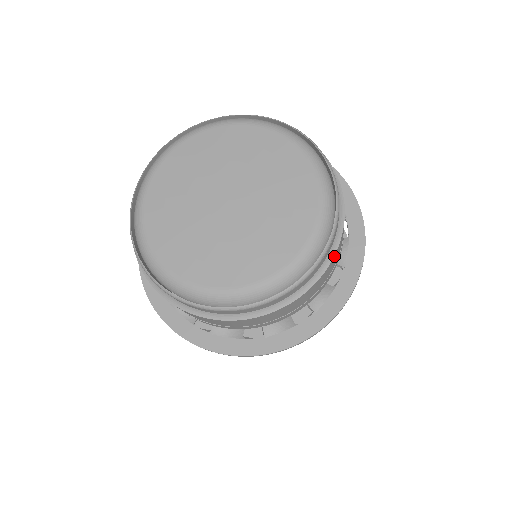
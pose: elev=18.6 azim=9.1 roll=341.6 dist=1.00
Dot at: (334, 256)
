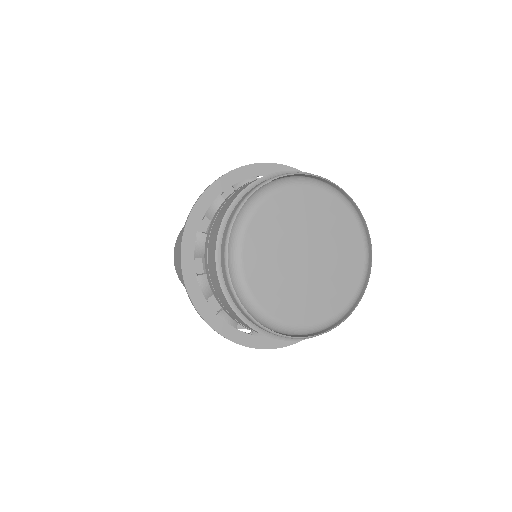
Dot at: occluded
